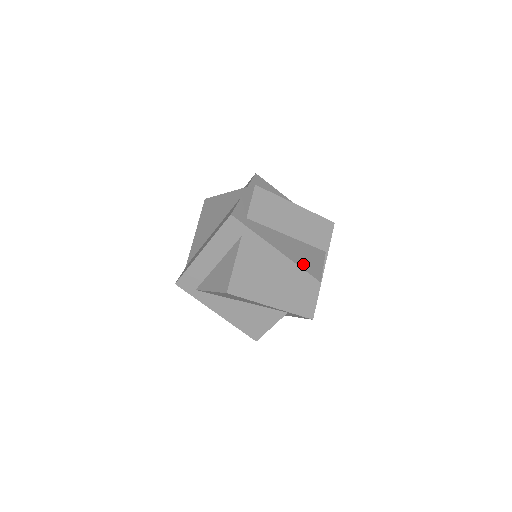
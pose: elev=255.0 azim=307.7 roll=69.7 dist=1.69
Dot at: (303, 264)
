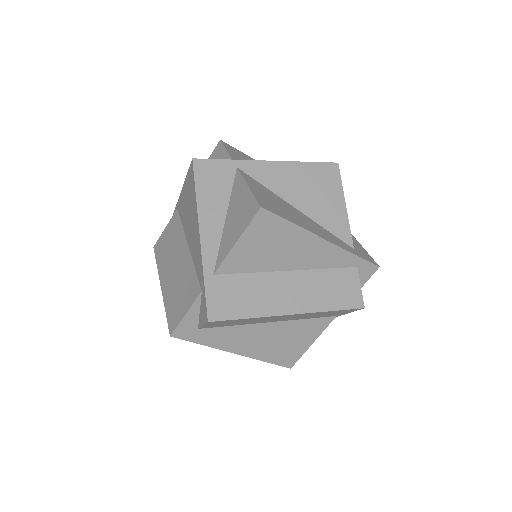
Dot at: (274, 356)
